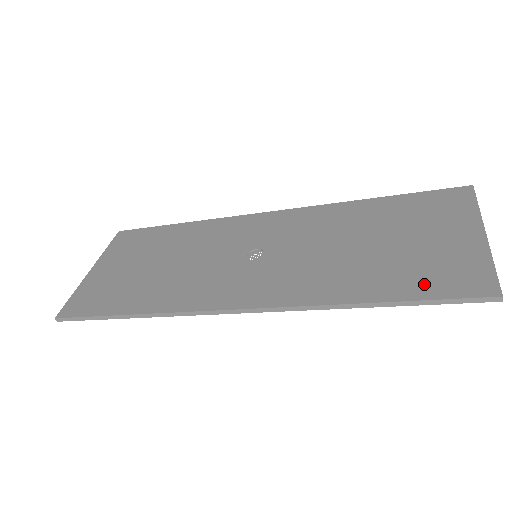
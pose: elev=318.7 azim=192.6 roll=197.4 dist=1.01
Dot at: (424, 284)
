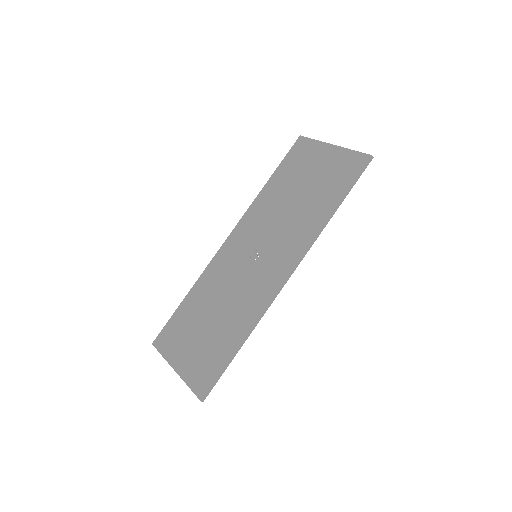
Dot at: (342, 182)
